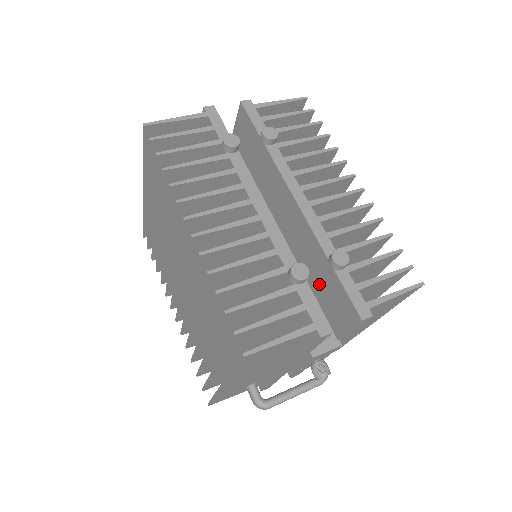
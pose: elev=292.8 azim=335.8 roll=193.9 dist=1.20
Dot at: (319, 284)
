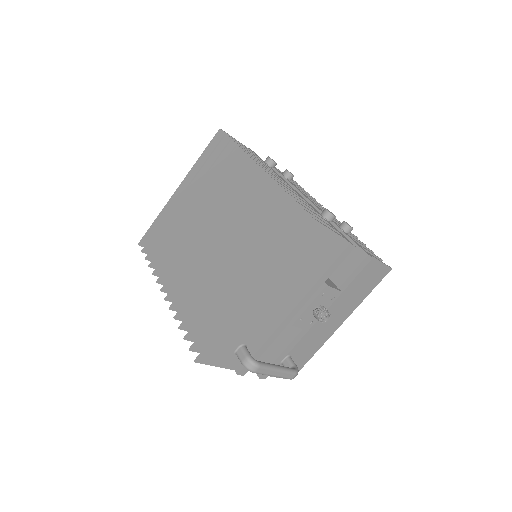
Dot at: occluded
